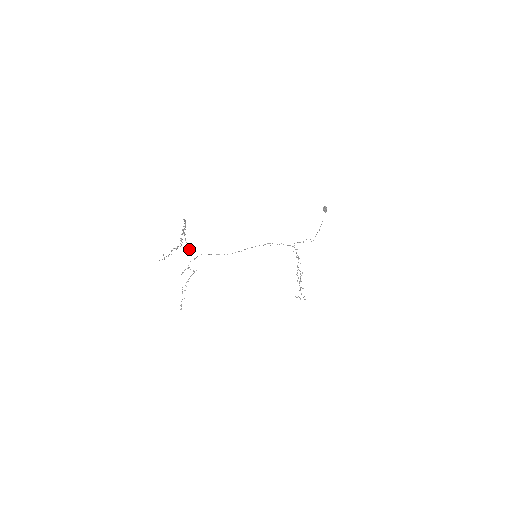
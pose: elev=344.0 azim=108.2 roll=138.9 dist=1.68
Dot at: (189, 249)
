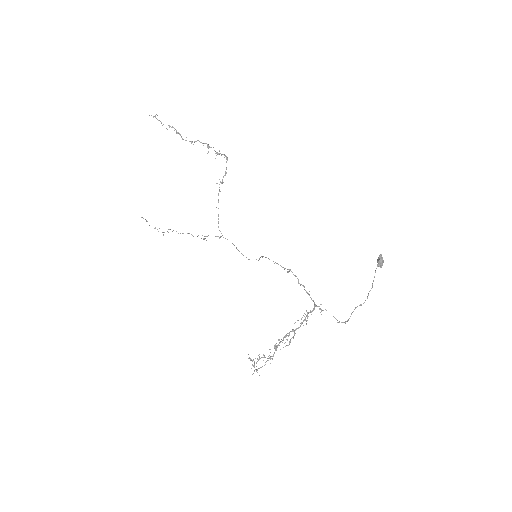
Dot at: occluded
